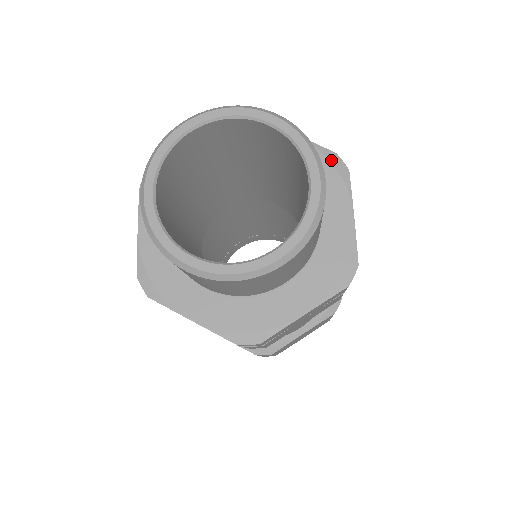
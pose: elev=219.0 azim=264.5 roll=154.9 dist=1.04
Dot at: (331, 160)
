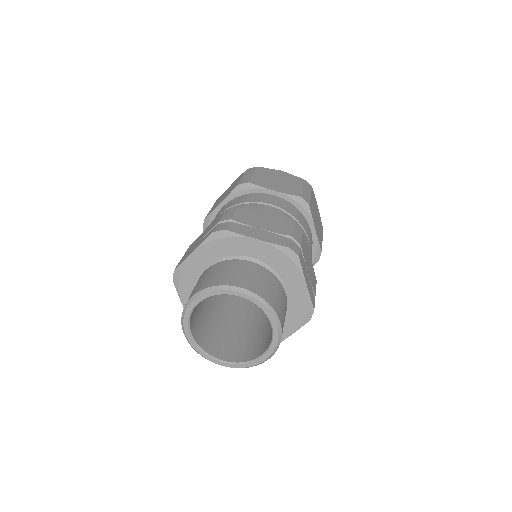
Dot at: (286, 254)
